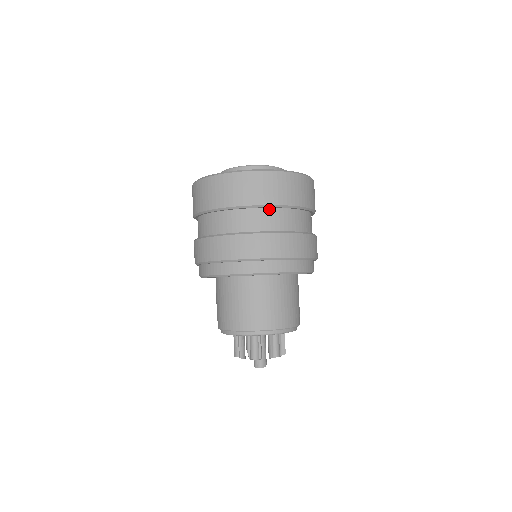
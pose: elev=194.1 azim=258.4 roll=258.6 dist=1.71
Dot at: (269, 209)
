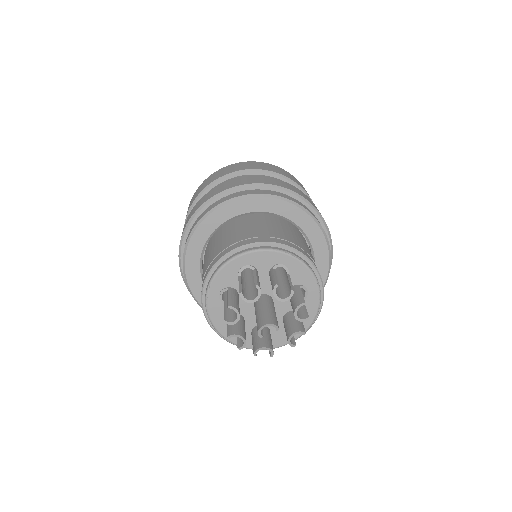
Dot at: (252, 175)
